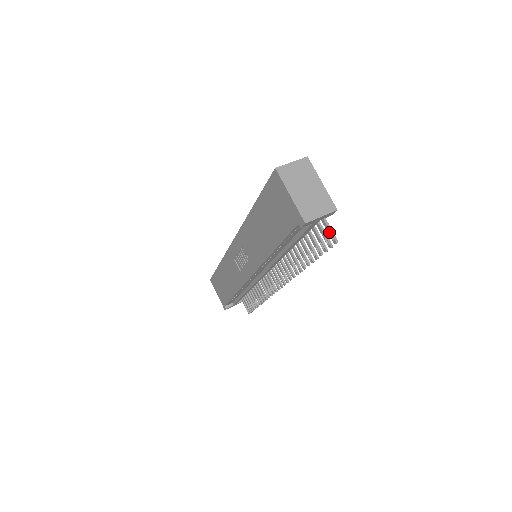
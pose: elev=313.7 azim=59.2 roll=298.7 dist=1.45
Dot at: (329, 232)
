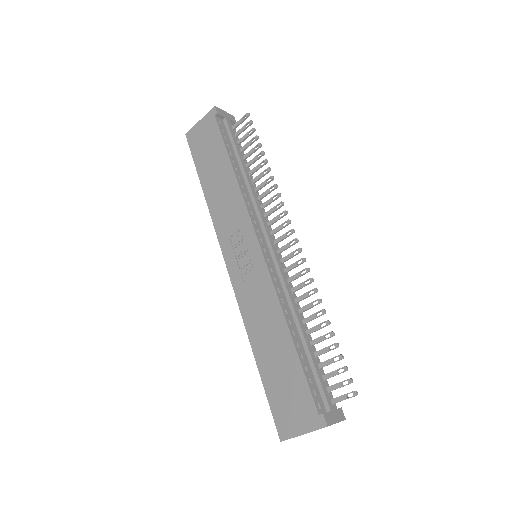
Dot at: (241, 120)
